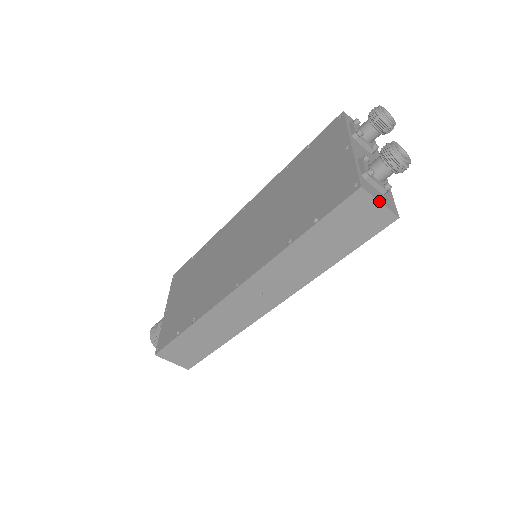
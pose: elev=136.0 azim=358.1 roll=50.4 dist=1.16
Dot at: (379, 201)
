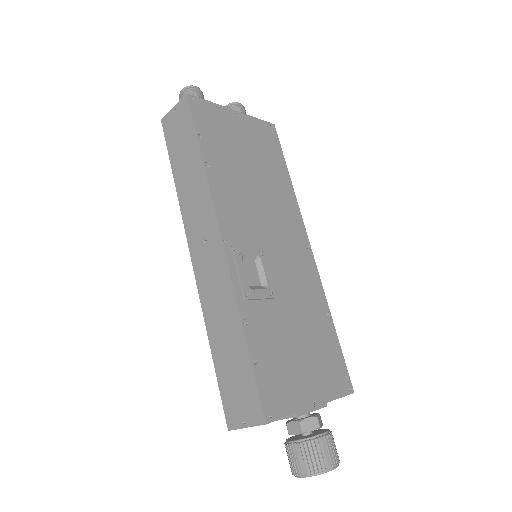
Dot at: (172, 108)
